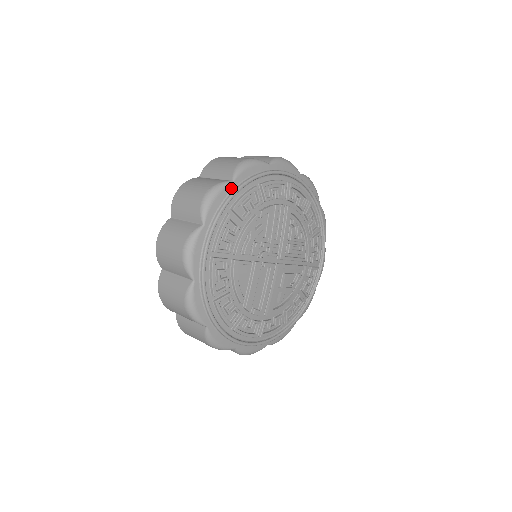
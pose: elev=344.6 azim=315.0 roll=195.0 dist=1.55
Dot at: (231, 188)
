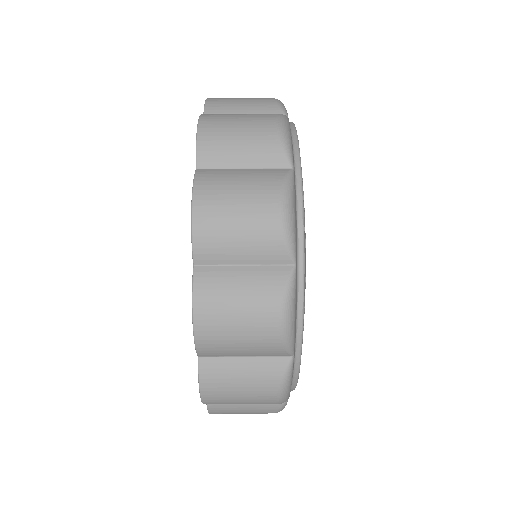
Dot at: (294, 182)
